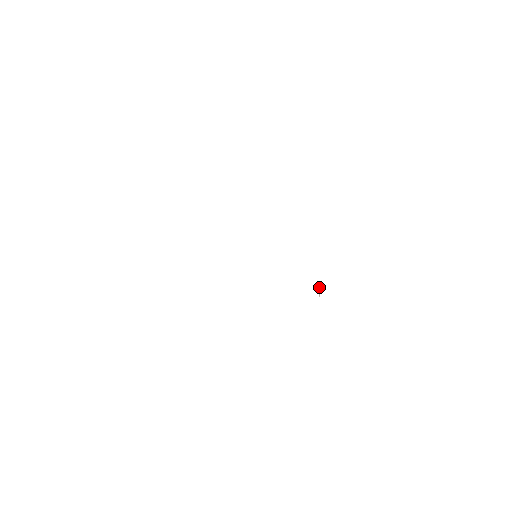
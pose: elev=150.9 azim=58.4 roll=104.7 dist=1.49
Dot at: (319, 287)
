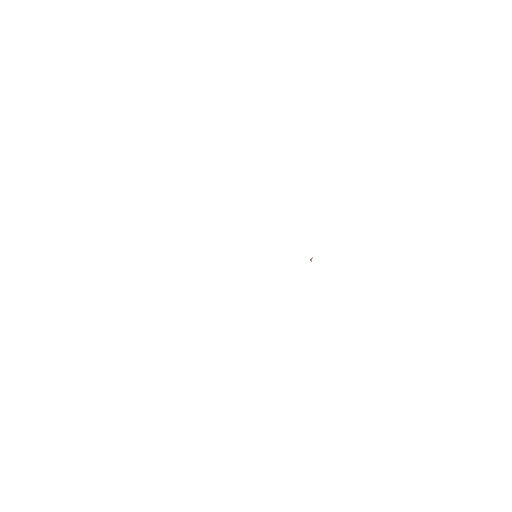
Dot at: (311, 258)
